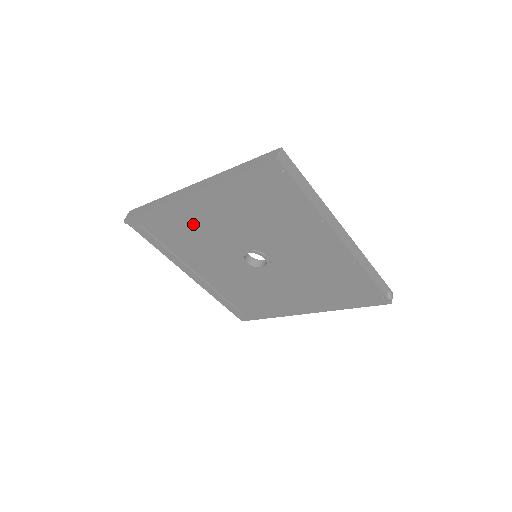
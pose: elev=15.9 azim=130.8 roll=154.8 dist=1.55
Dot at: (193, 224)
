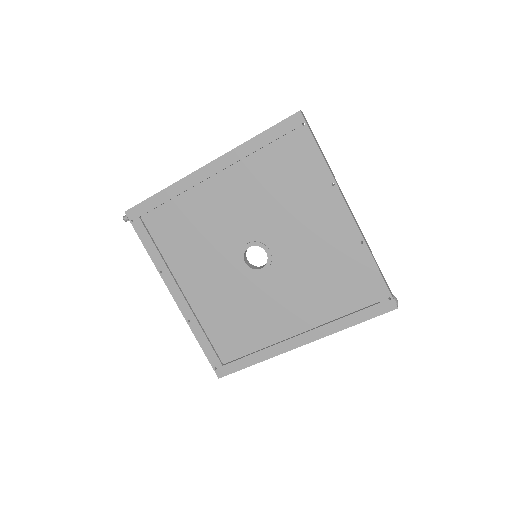
Dot at: (199, 210)
